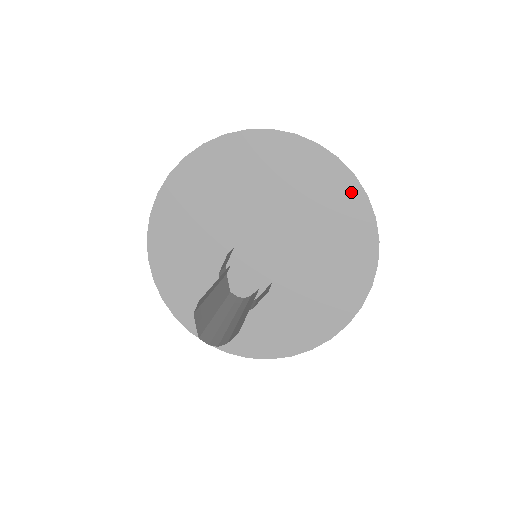
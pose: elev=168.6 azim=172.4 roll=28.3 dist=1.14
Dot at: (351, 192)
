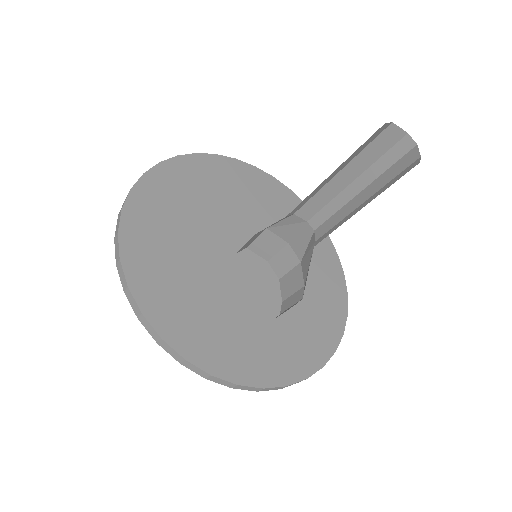
Dot at: (263, 179)
